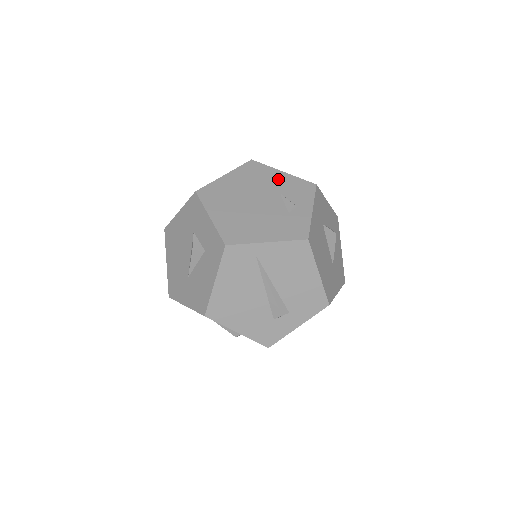
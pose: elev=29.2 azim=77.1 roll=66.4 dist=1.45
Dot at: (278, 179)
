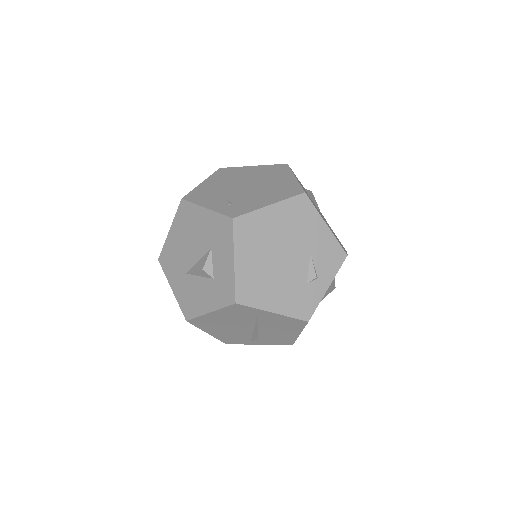
Dot at: (317, 233)
